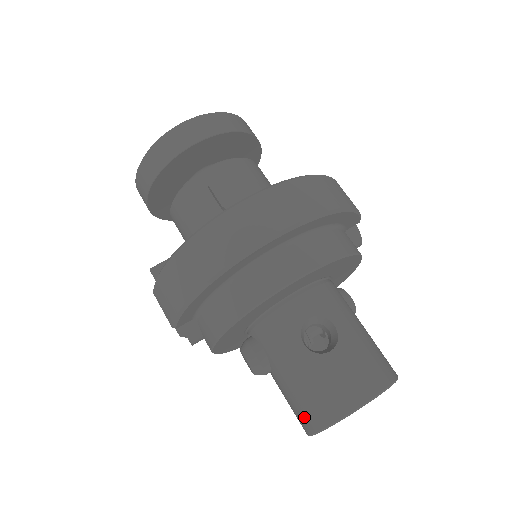
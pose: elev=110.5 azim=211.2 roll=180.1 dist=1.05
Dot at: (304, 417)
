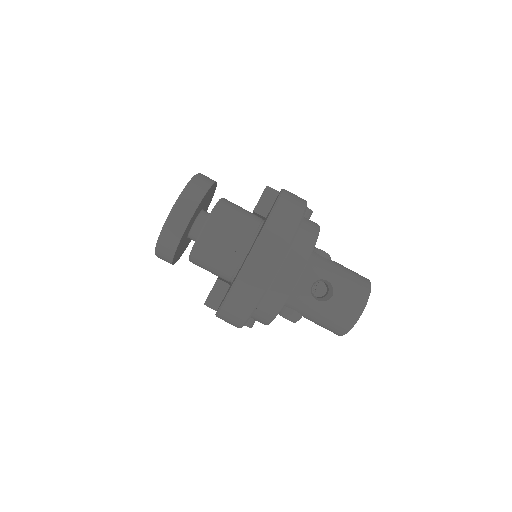
Dot at: (334, 331)
